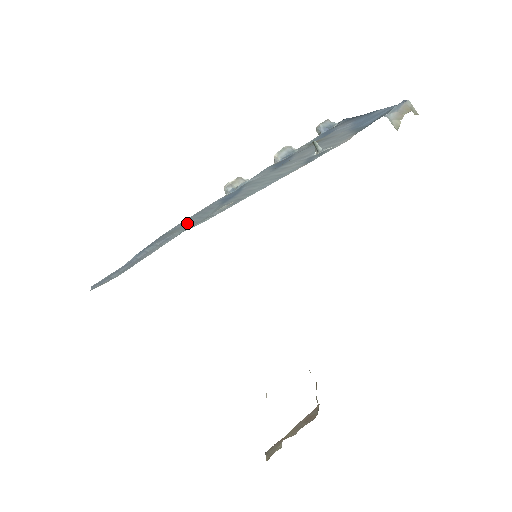
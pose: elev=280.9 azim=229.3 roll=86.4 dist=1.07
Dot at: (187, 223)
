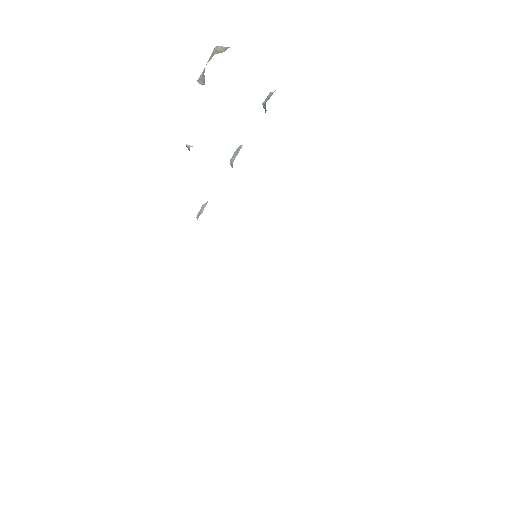
Dot at: occluded
